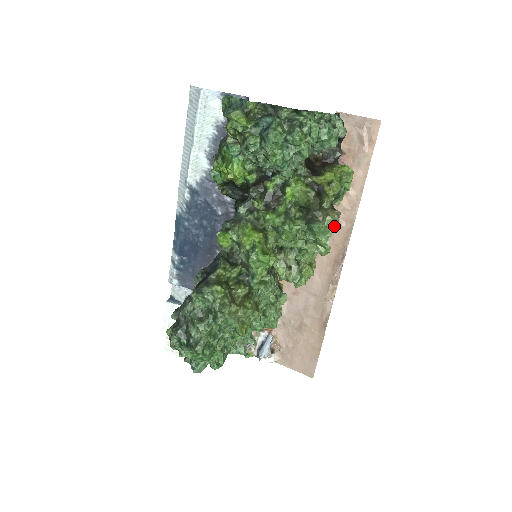
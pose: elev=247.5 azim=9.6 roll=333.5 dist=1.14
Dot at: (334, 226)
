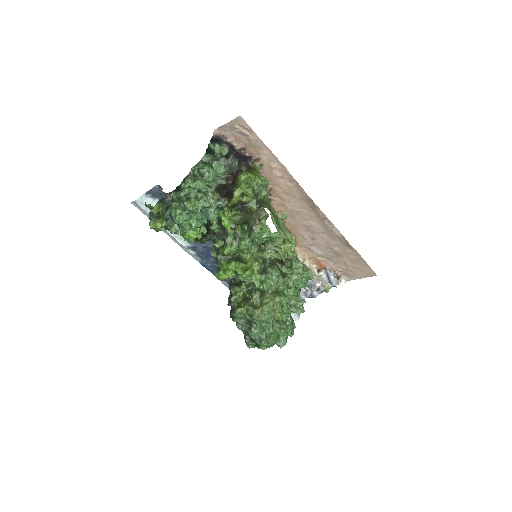
Dot at: (287, 190)
